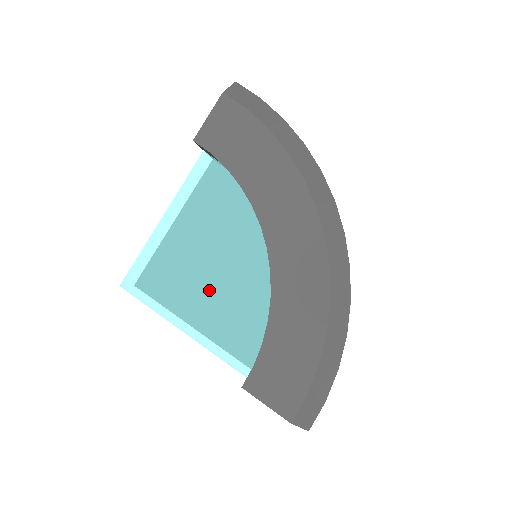
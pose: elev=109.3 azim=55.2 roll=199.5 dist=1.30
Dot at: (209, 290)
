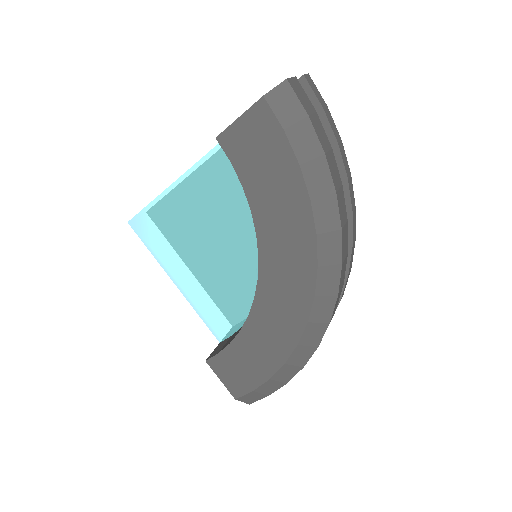
Dot at: (205, 265)
